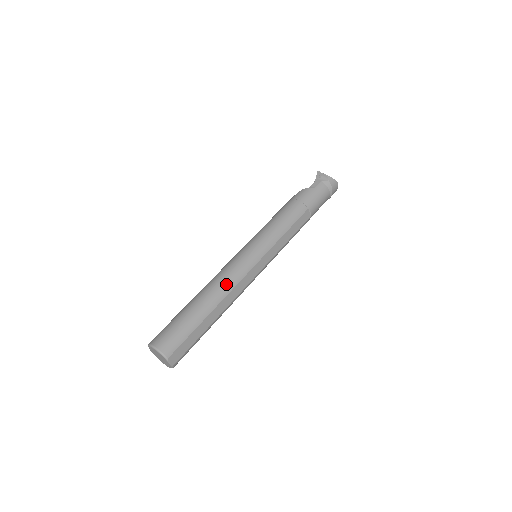
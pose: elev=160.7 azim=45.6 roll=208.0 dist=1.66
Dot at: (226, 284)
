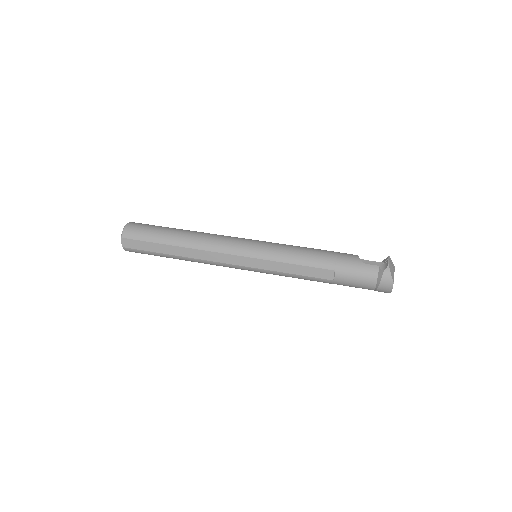
Dot at: (204, 242)
